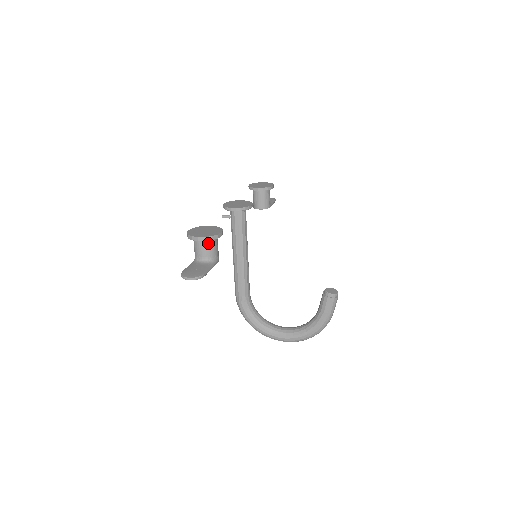
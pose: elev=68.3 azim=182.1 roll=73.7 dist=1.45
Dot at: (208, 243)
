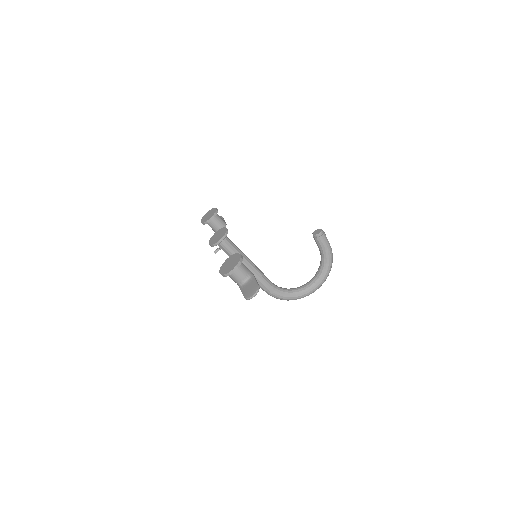
Dot at: (240, 268)
